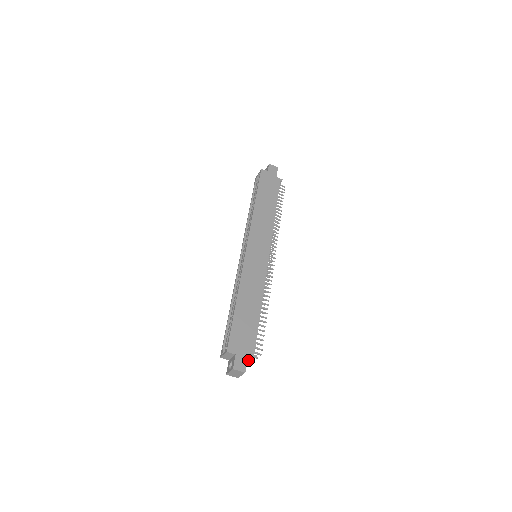
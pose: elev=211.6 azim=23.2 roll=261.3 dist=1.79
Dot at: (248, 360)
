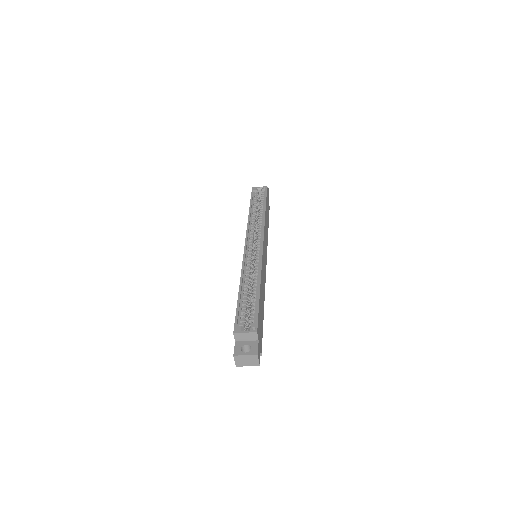
Dot at: occluded
